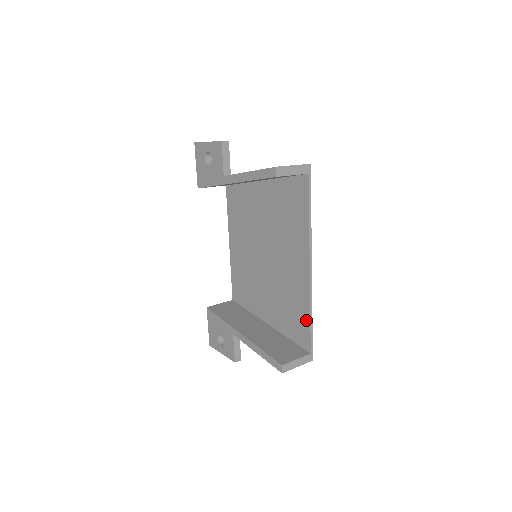
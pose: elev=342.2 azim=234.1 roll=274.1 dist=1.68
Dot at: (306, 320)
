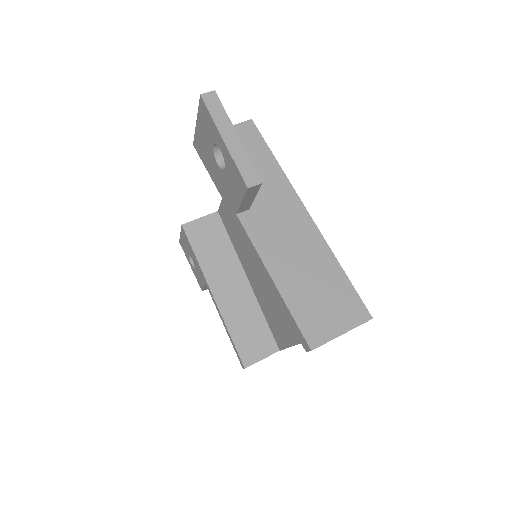
Dot at: (287, 341)
